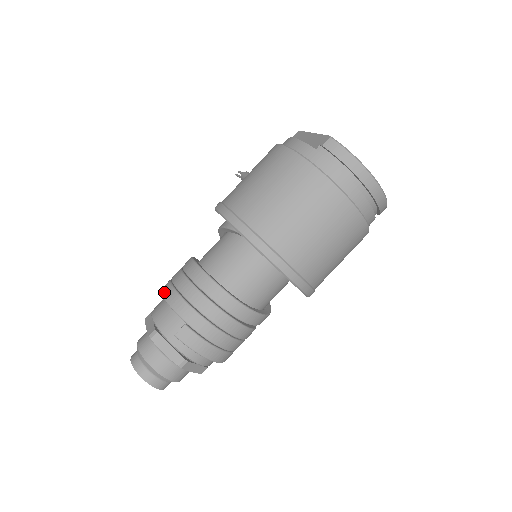
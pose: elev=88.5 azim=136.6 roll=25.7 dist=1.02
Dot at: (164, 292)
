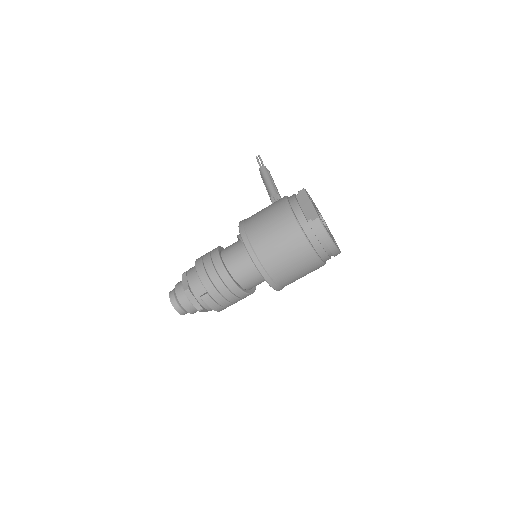
Dot at: (198, 269)
